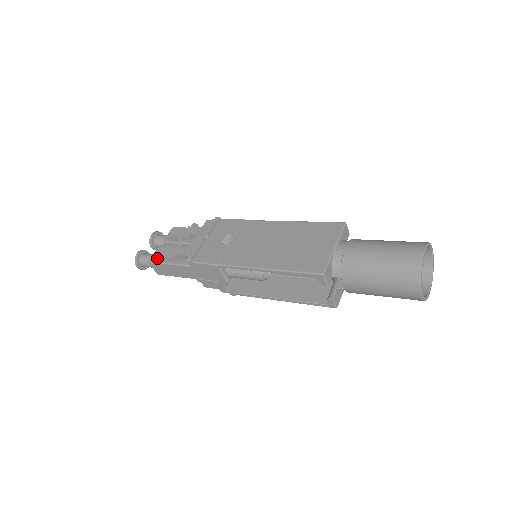
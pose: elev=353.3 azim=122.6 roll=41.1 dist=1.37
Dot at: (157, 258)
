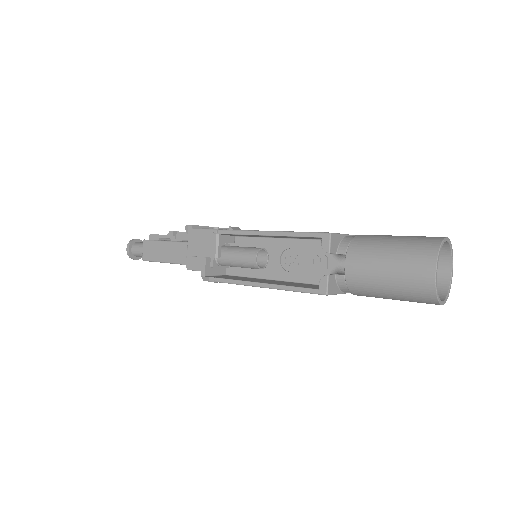
Dot at: (155, 236)
